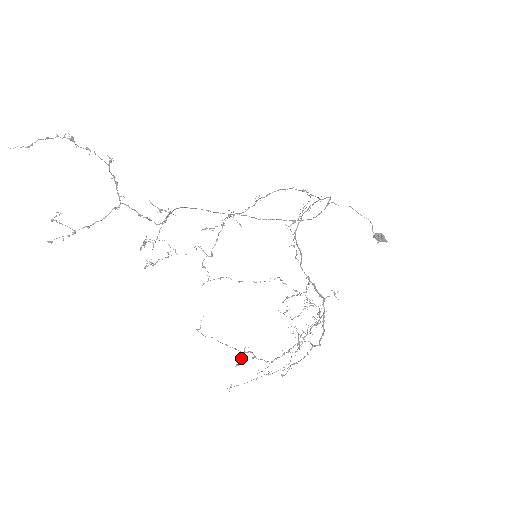
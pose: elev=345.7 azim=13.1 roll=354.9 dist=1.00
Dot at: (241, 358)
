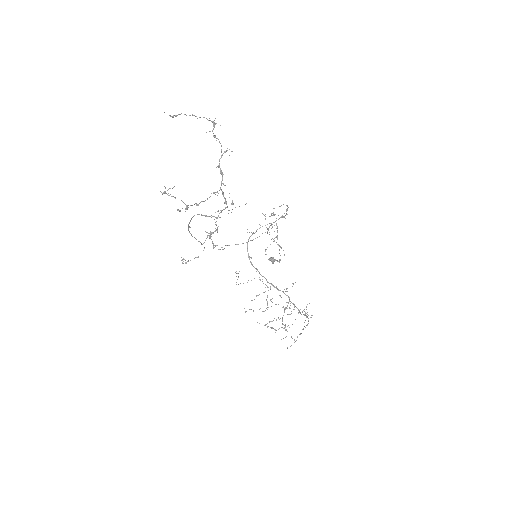
Dot at: (295, 319)
